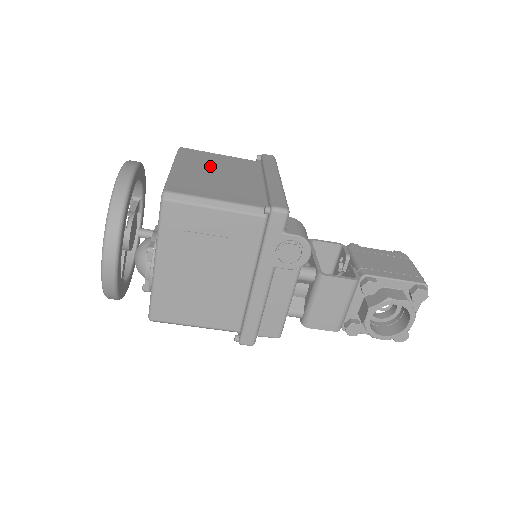
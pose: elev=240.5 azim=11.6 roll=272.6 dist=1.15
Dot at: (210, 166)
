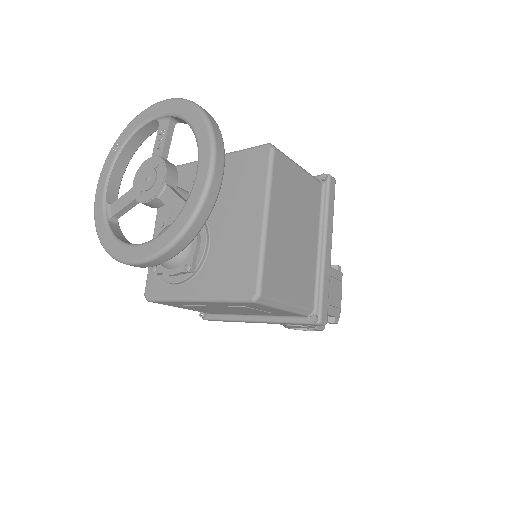
Dot at: (291, 211)
